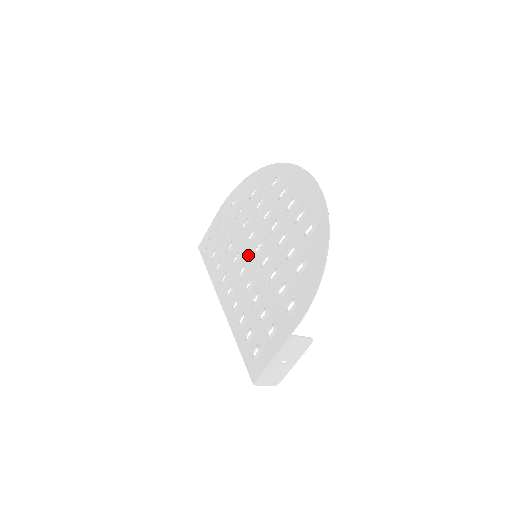
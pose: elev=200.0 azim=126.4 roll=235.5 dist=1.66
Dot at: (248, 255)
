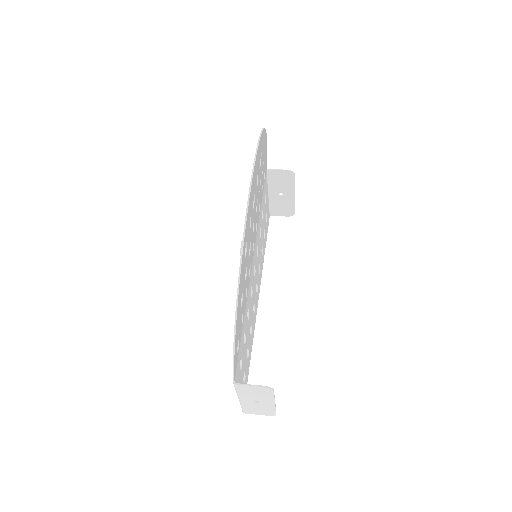
Dot at: occluded
